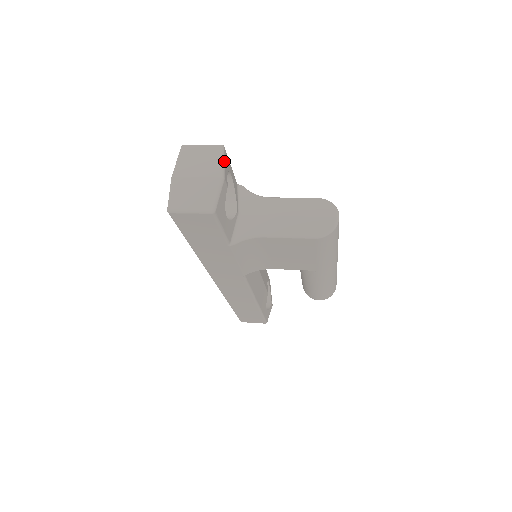
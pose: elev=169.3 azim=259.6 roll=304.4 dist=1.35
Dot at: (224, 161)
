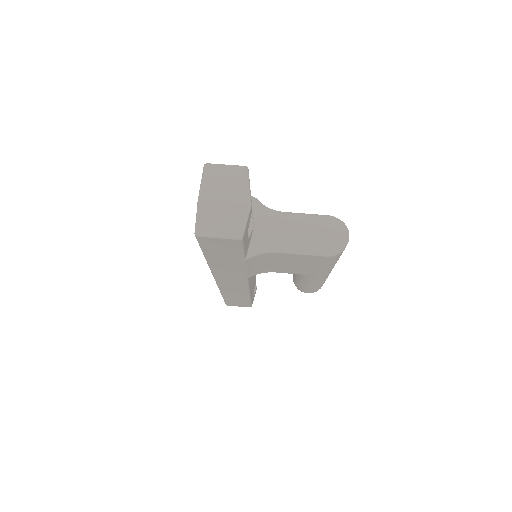
Dot at: occluded
